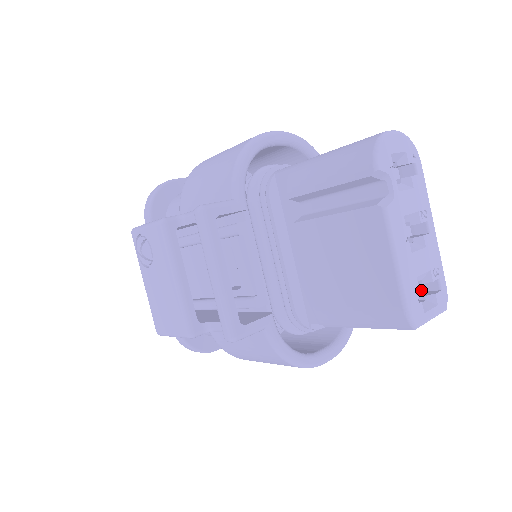
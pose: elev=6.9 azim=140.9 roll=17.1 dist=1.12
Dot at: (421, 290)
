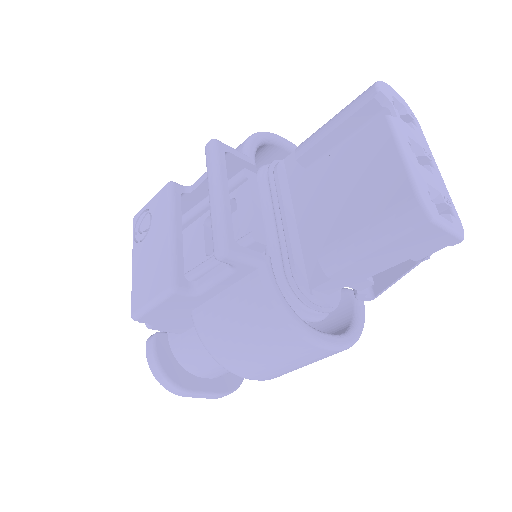
Dot at: occluded
